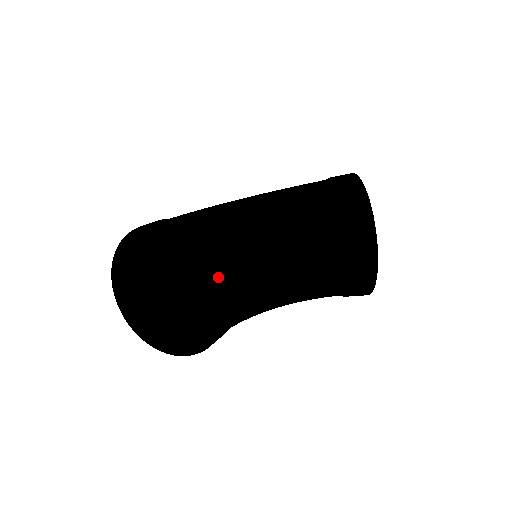
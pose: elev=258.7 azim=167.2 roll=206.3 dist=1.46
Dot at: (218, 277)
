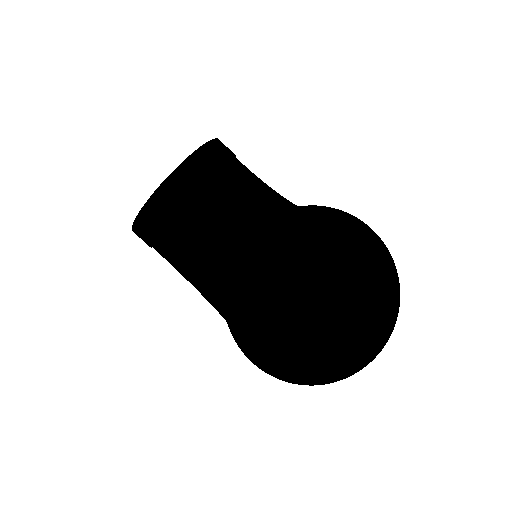
Dot at: (248, 285)
